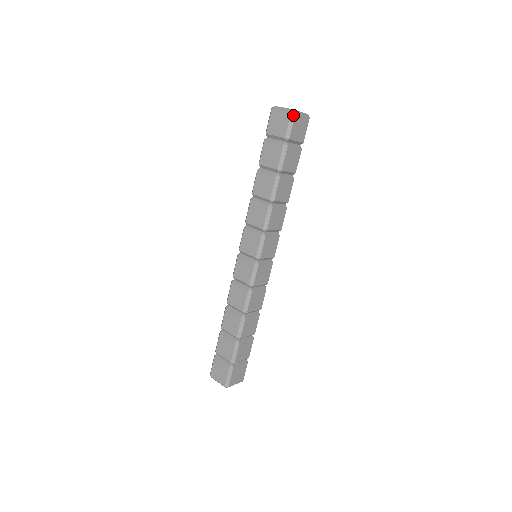
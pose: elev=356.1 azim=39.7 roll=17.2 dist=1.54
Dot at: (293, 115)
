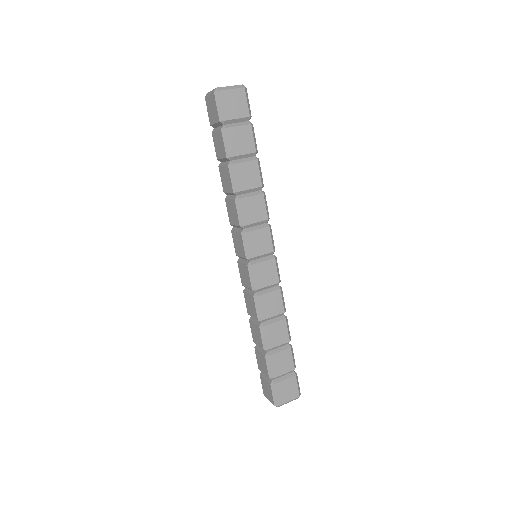
Dot at: (217, 94)
